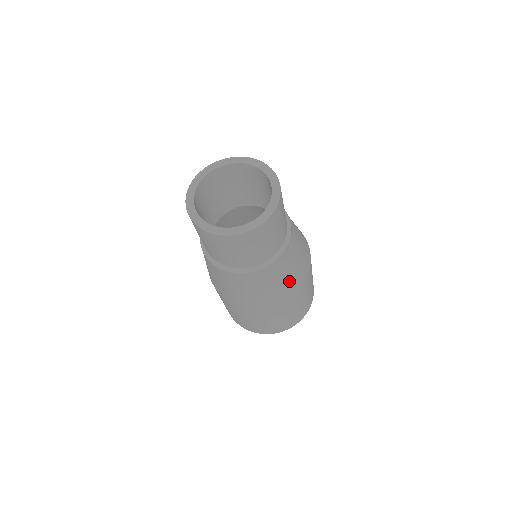
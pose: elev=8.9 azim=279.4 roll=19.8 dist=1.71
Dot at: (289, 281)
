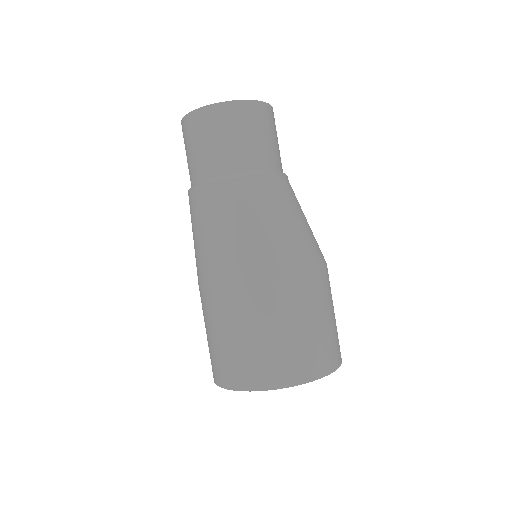
Dot at: (260, 241)
